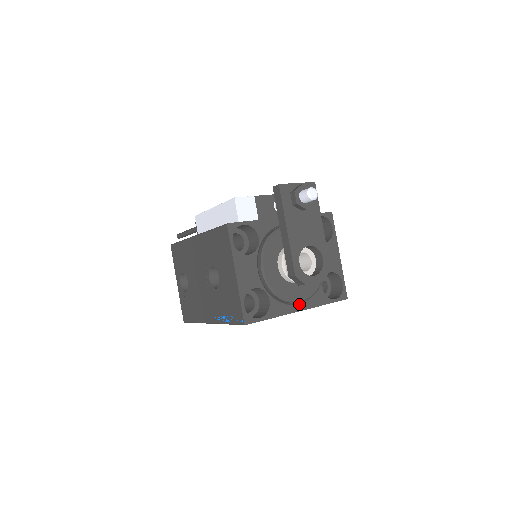
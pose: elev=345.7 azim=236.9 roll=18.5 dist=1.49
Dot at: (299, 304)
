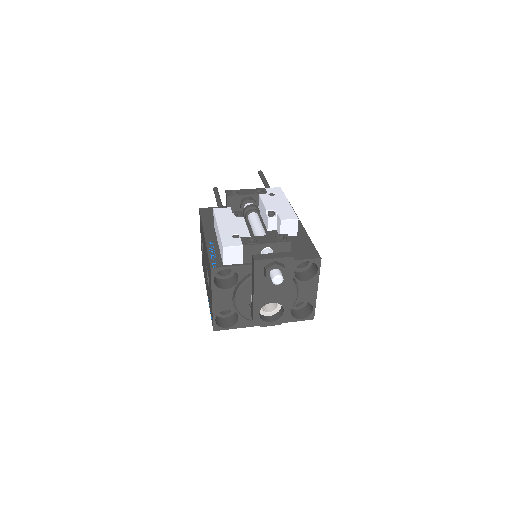
Dot at: occluded
